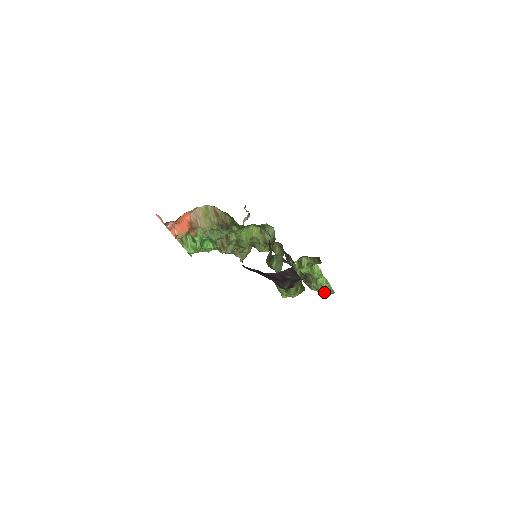
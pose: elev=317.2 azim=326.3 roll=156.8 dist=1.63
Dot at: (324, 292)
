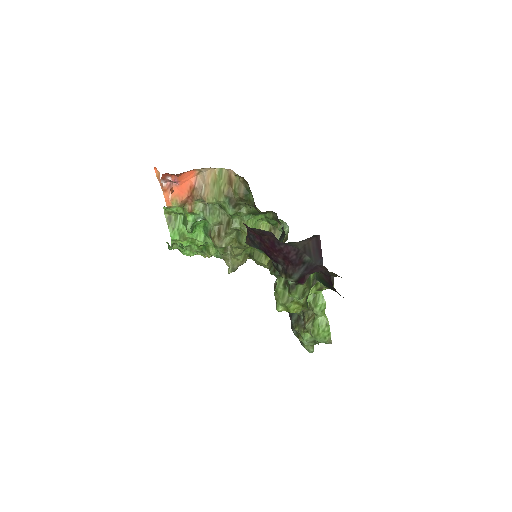
Dot at: (319, 338)
